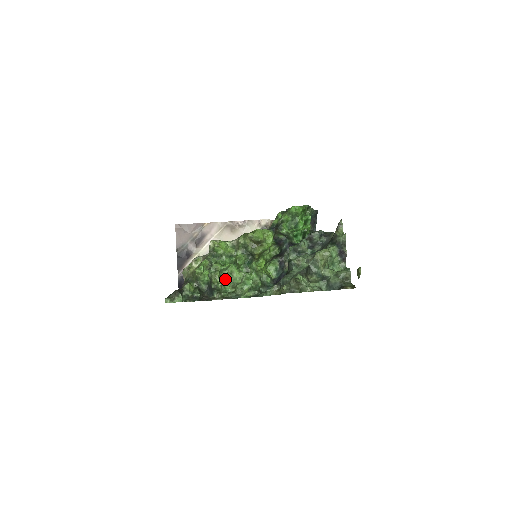
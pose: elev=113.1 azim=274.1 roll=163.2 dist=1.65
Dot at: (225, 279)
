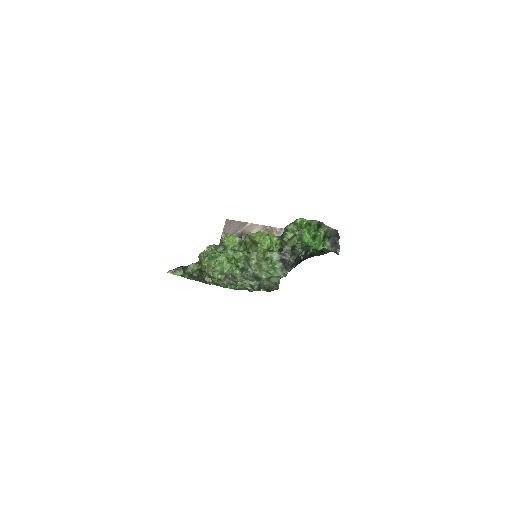
Dot at: (215, 266)
